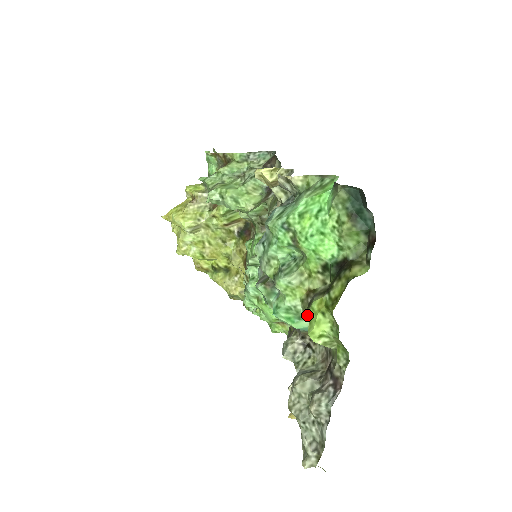
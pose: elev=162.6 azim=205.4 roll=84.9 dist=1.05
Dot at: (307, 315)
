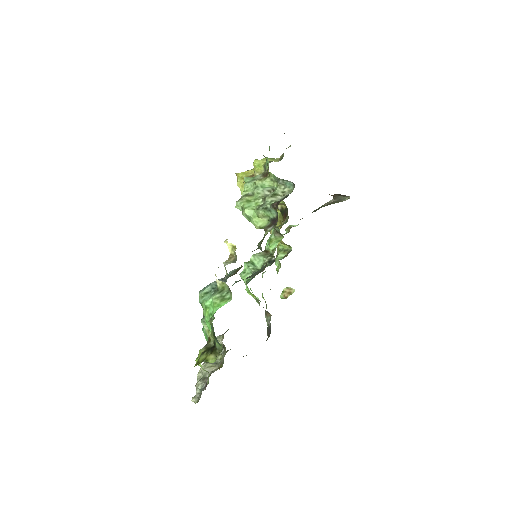
Dot at: occluded
